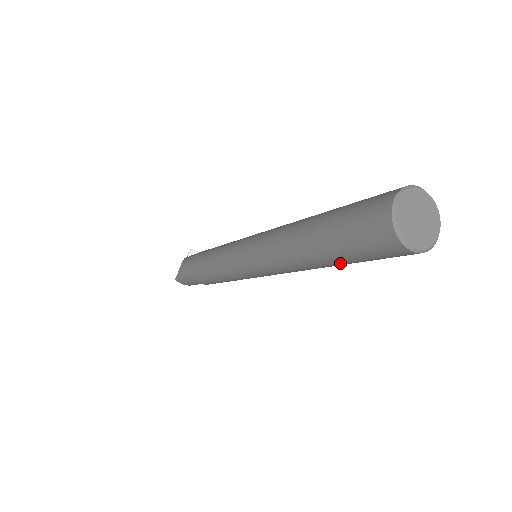
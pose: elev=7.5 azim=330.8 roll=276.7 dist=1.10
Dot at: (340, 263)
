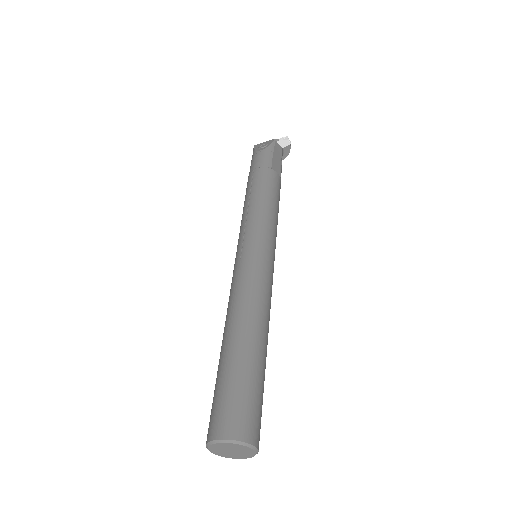
Dot at: occluded
